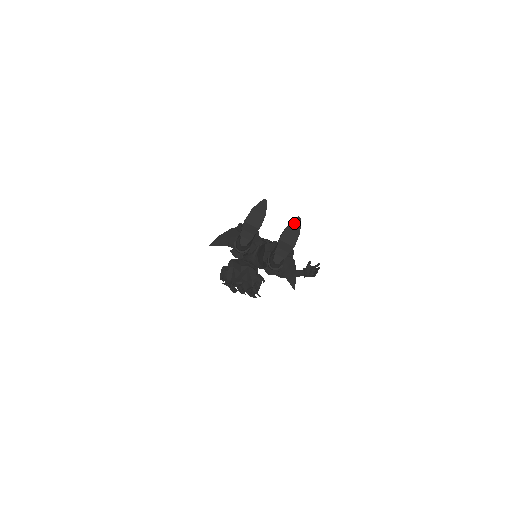
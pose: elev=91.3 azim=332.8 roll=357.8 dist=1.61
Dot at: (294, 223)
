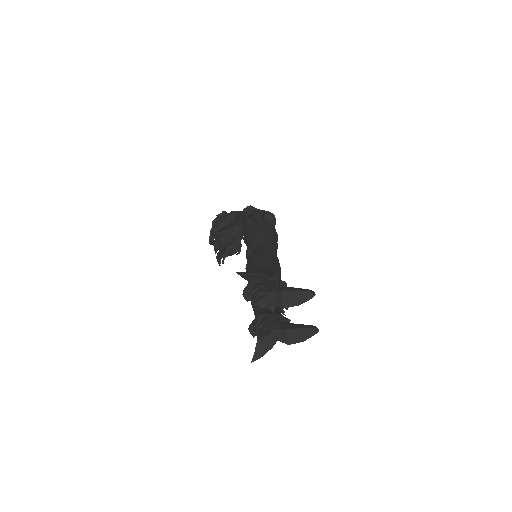
Dot at: (310, 331)
